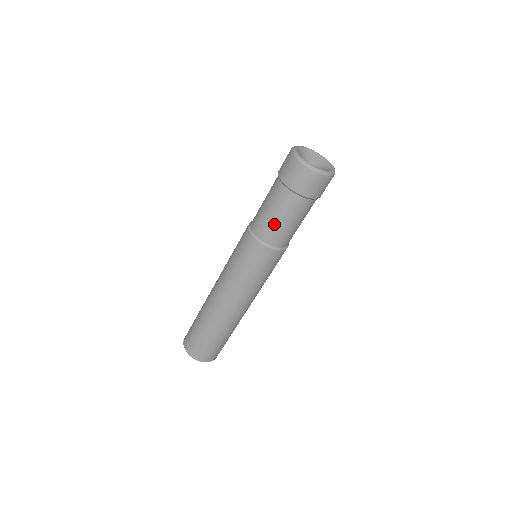
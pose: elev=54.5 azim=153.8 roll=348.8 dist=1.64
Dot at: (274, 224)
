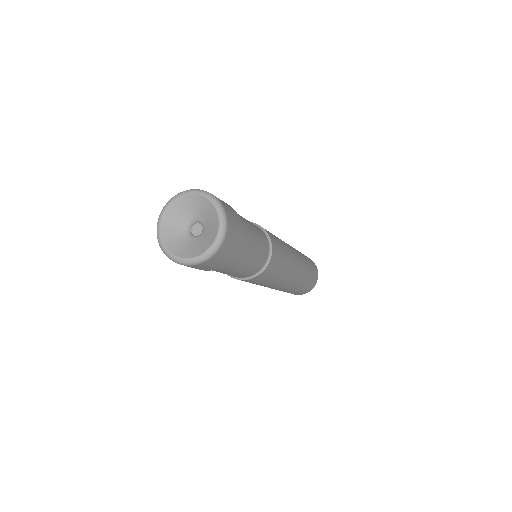
Dot at: occluded
